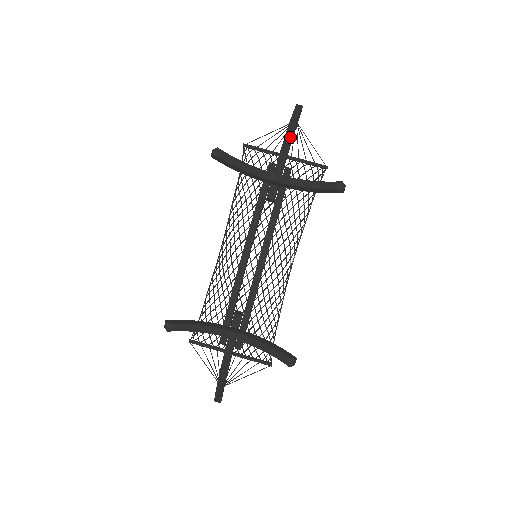
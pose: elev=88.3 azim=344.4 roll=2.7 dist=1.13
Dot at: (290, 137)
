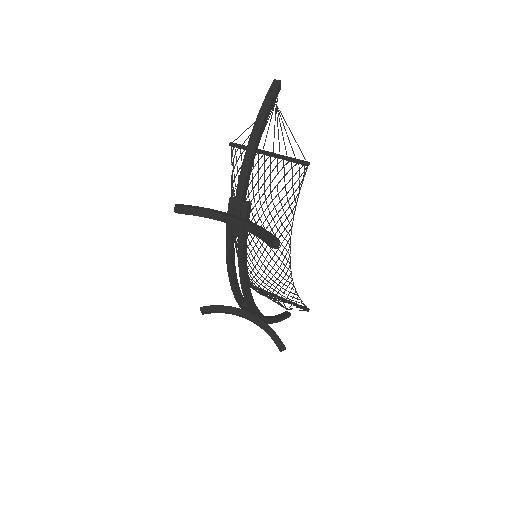
Dot at: (247, 161)
